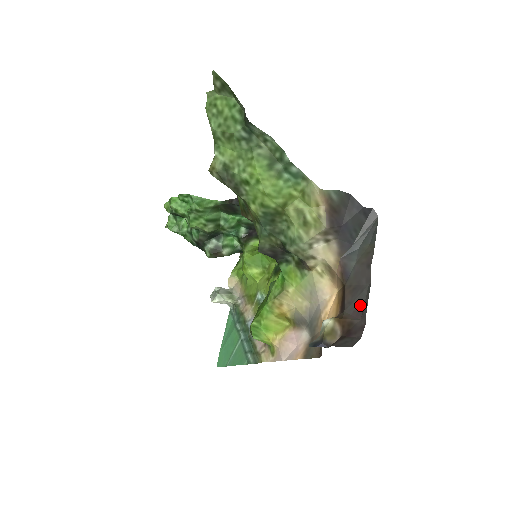
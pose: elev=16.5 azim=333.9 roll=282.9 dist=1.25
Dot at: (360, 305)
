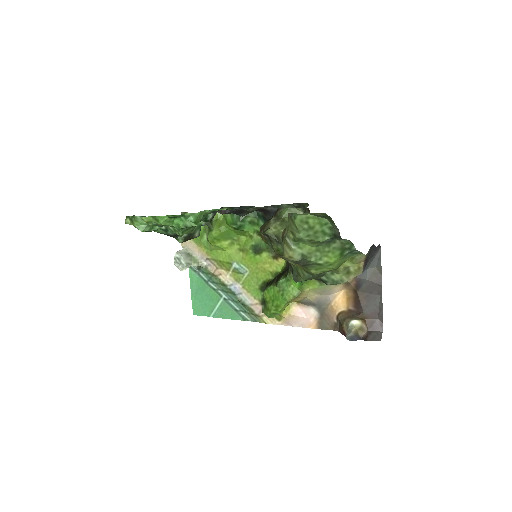
Dot at: (376, 309)
